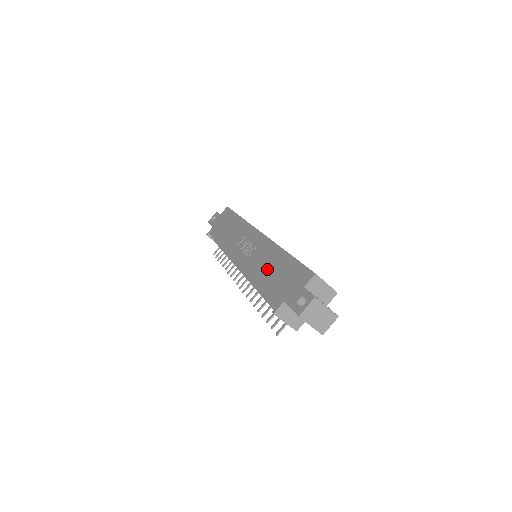
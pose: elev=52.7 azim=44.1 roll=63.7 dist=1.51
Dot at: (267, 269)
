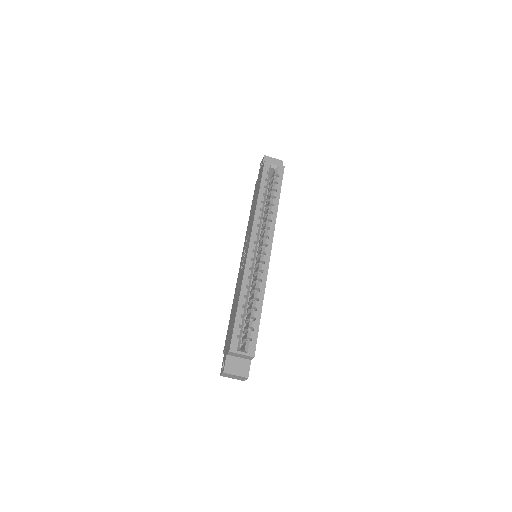
Dot at: (235, 303)
